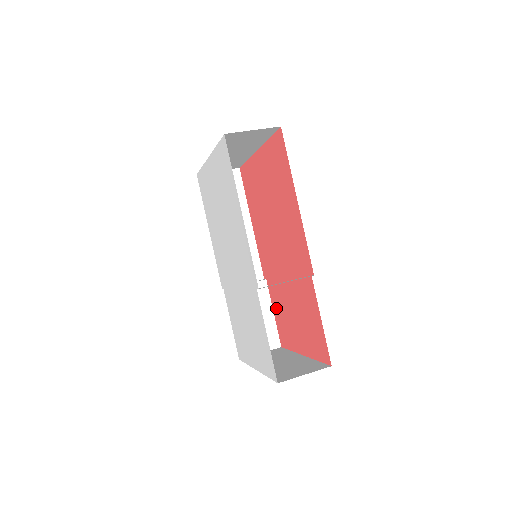
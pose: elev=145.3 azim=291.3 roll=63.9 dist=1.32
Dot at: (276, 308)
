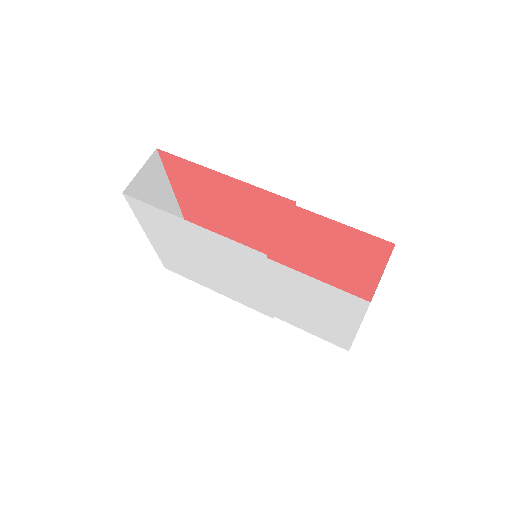
Dot at: (326, 282)
